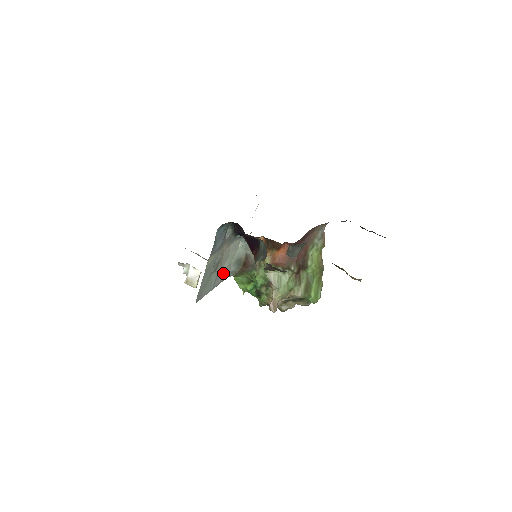
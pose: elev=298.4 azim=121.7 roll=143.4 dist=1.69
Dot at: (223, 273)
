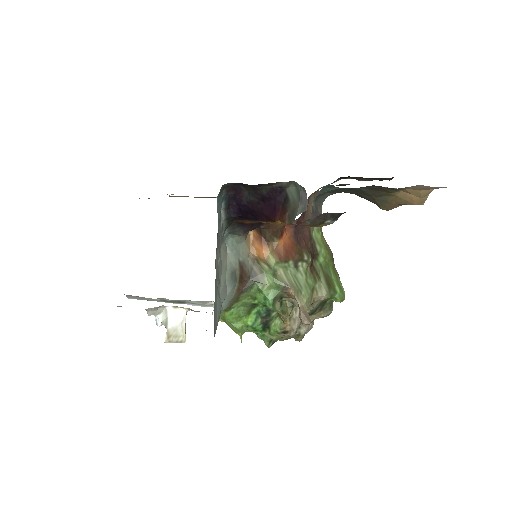
Dot at: (221, 297)
